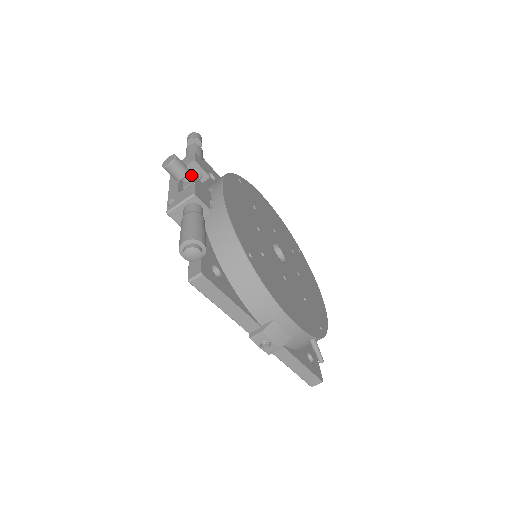
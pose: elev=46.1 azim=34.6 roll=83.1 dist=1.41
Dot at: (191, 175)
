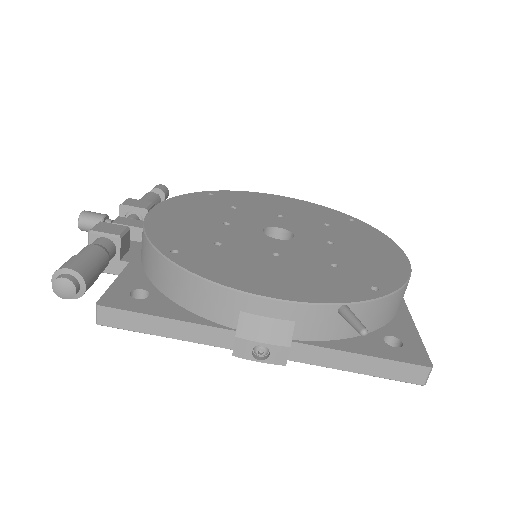
Dot at: (117, 219)
